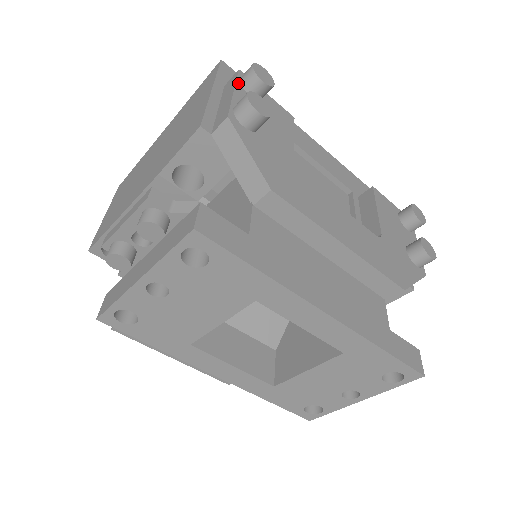
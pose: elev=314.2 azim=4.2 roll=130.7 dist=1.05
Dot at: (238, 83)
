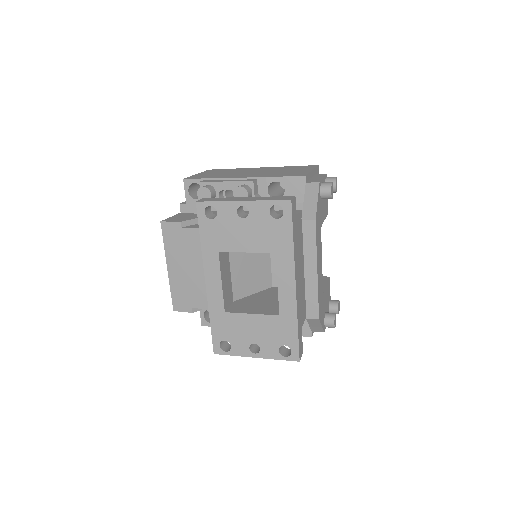
Dot at: (325, 178)
